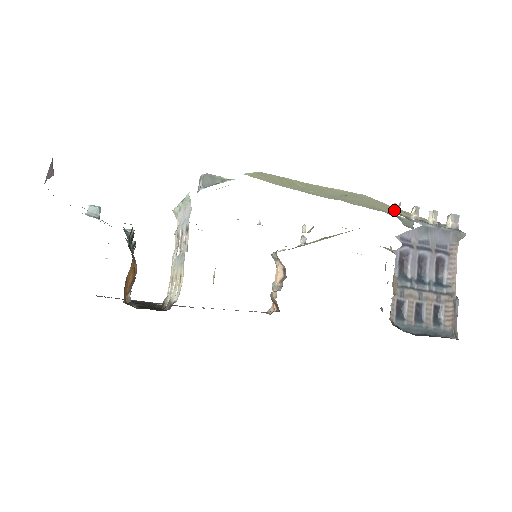
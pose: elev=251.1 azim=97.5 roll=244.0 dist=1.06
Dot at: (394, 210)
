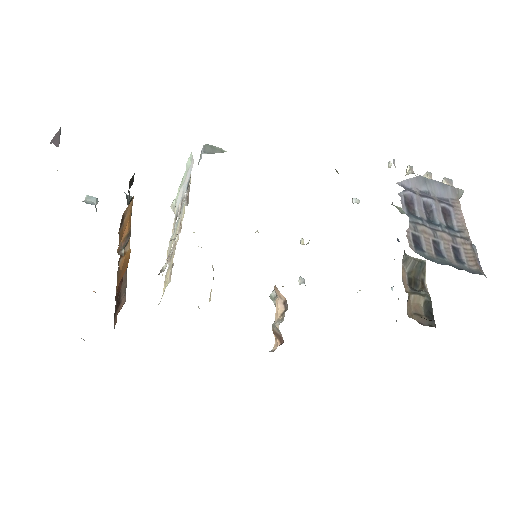
Dot at: (389, 166)
